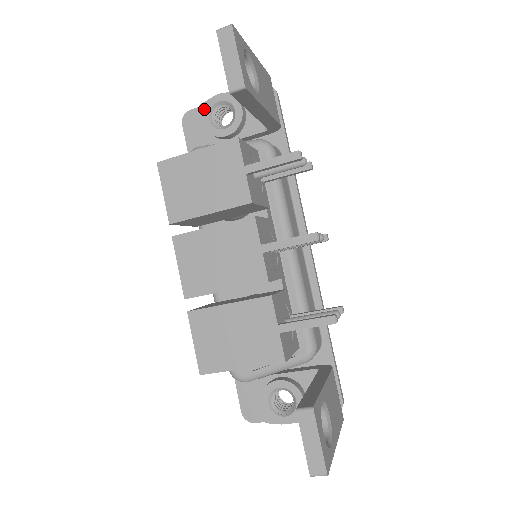
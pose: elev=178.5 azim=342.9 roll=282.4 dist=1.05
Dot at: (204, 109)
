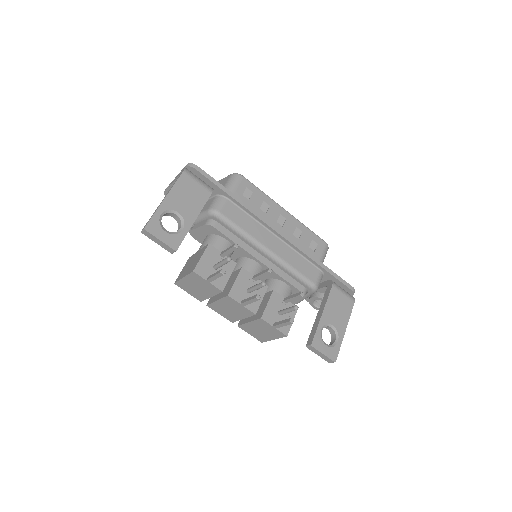
Dot at: occluded
